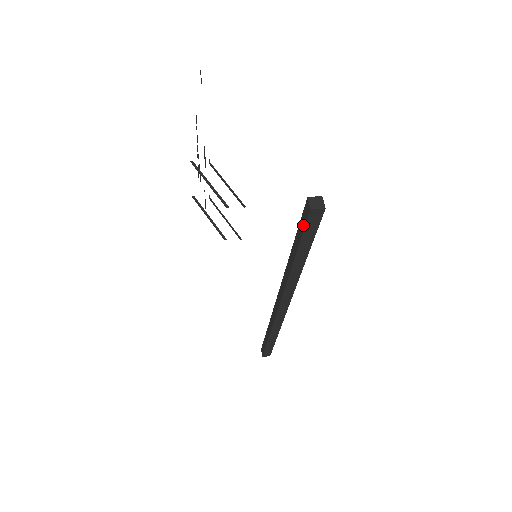
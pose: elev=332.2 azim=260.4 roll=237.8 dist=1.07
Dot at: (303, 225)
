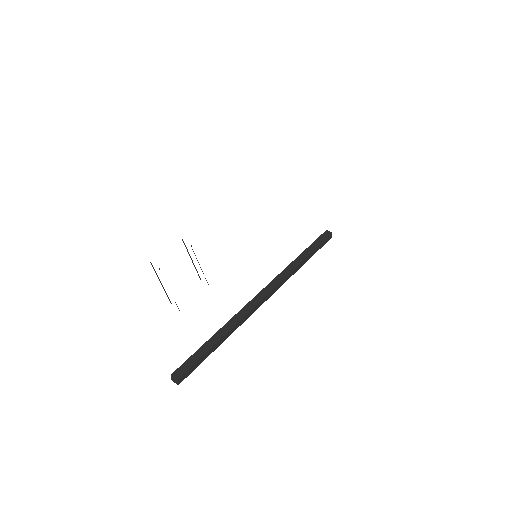
Dot at: (186, 364)
